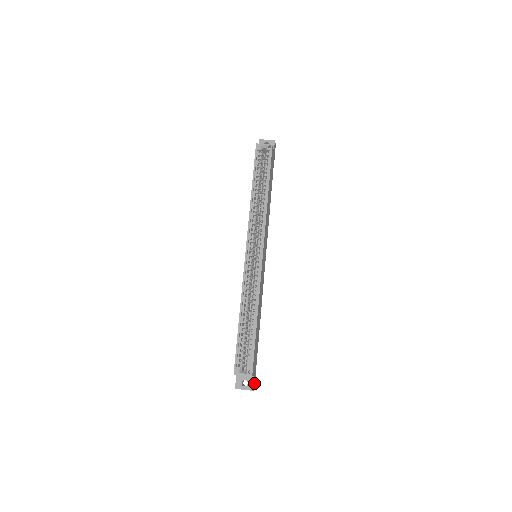
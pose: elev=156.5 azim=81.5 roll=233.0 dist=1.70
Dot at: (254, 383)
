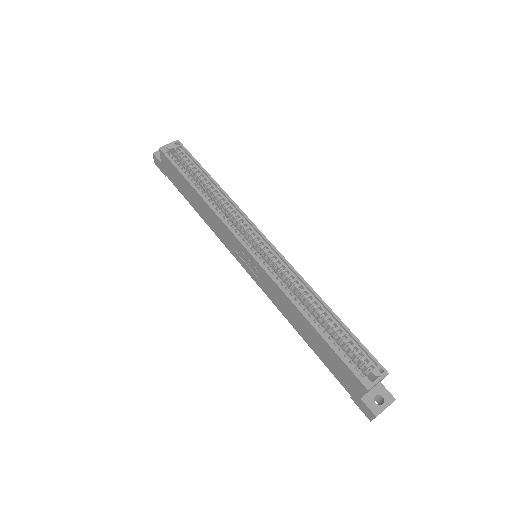
Dot at: occluded
